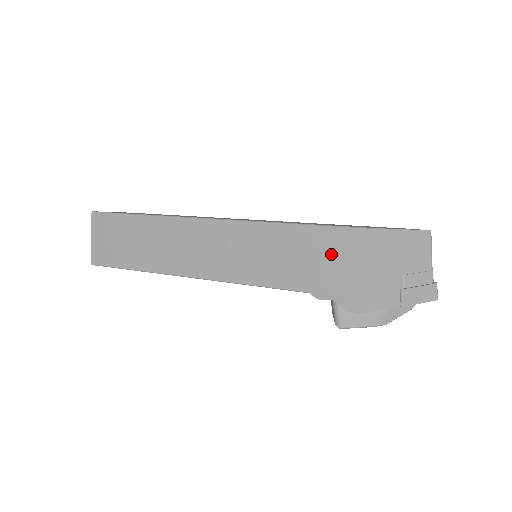
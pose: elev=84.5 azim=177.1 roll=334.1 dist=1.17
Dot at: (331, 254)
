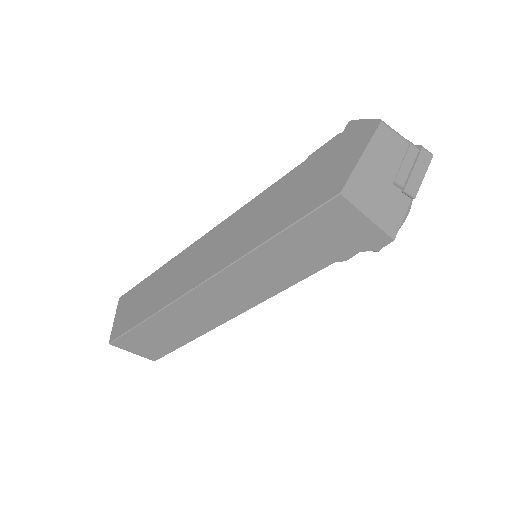
Dot at: (325, 232)
